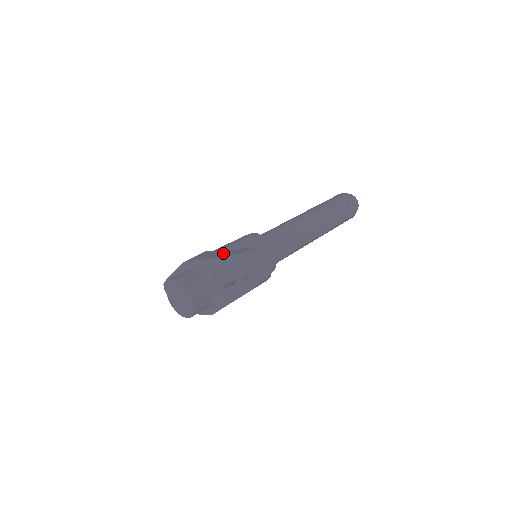
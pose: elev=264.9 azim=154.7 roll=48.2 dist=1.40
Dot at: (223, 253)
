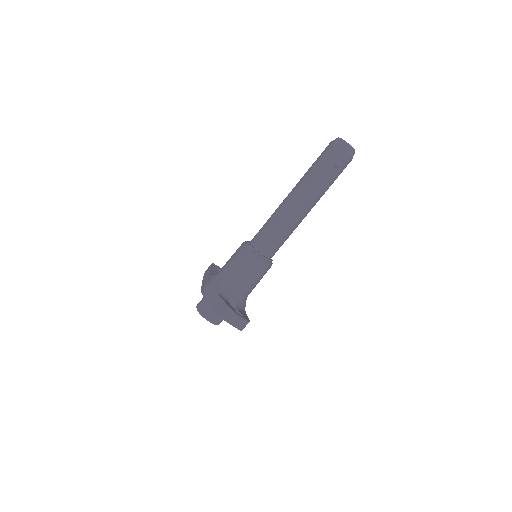
Dot at: (217, 303)
